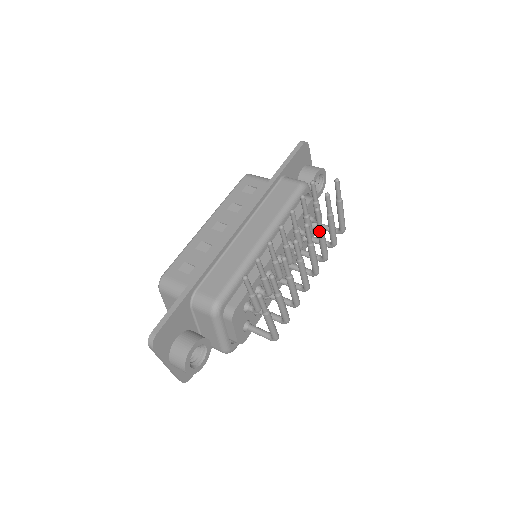
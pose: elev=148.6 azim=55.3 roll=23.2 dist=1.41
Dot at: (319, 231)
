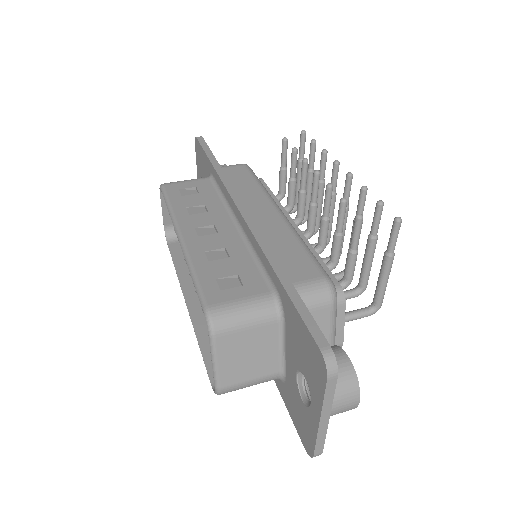
Dot at: (323, 184)
